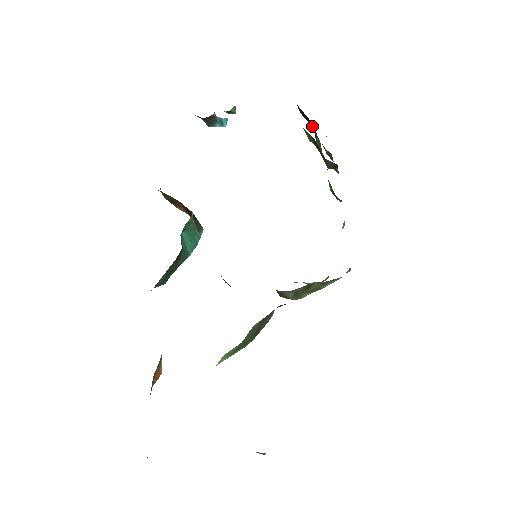
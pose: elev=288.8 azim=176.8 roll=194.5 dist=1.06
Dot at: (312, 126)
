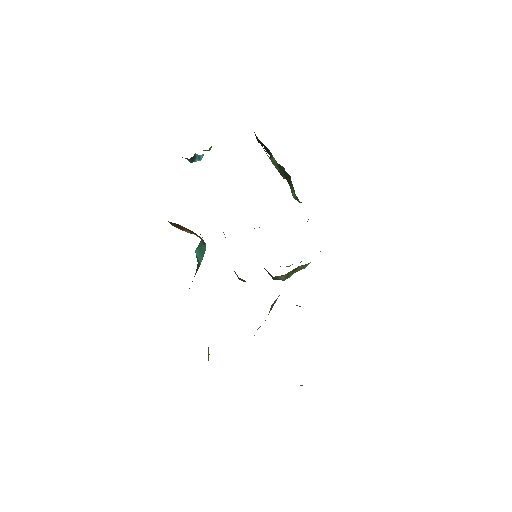
Dot at: (265, 148)
